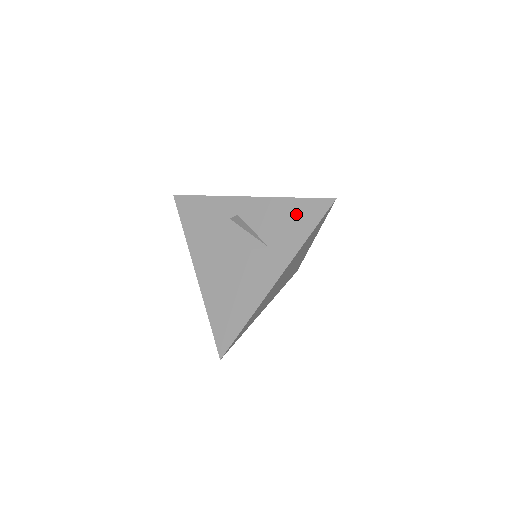
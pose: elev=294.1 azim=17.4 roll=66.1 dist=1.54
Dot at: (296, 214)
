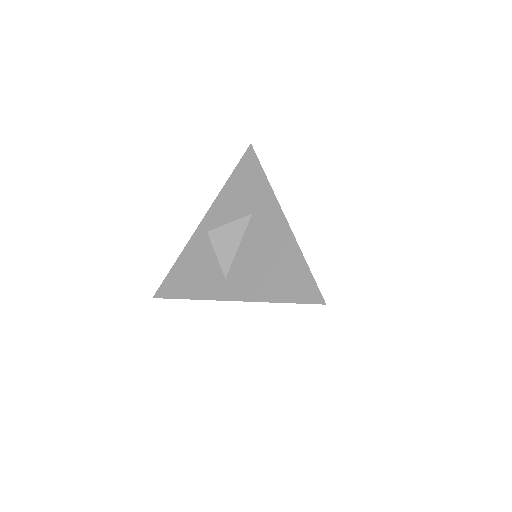
Dot at: (242, 180)
